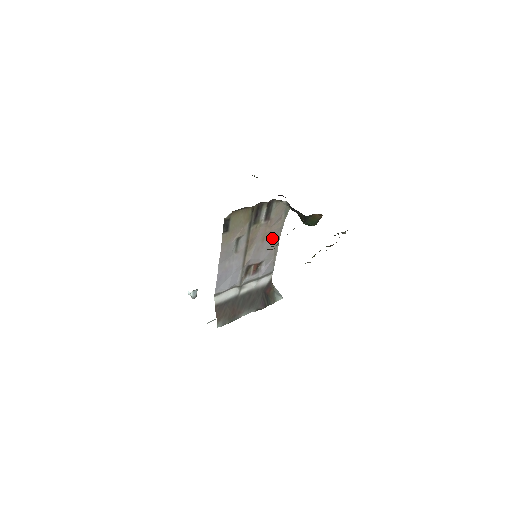
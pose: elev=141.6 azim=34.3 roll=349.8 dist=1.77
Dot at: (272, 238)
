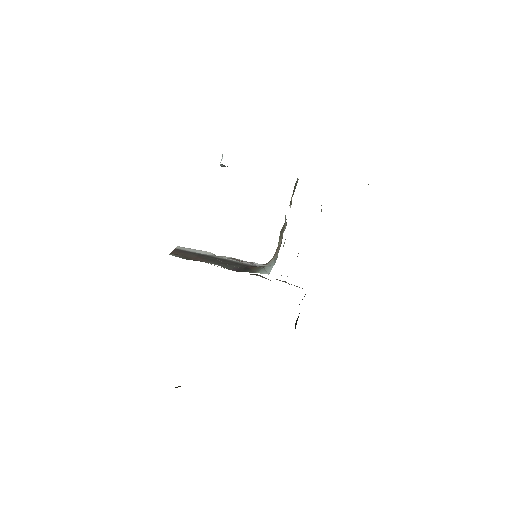
Dot at: occluded
